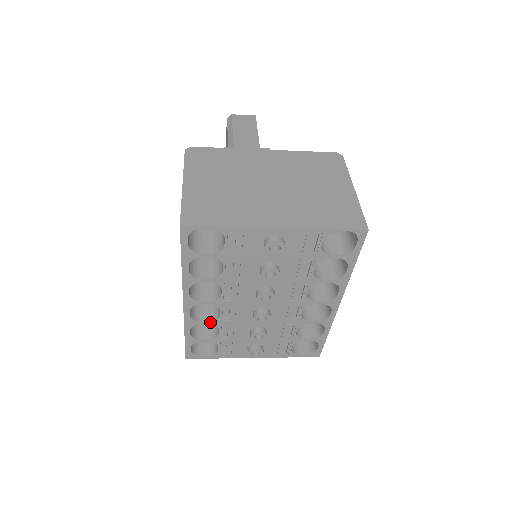
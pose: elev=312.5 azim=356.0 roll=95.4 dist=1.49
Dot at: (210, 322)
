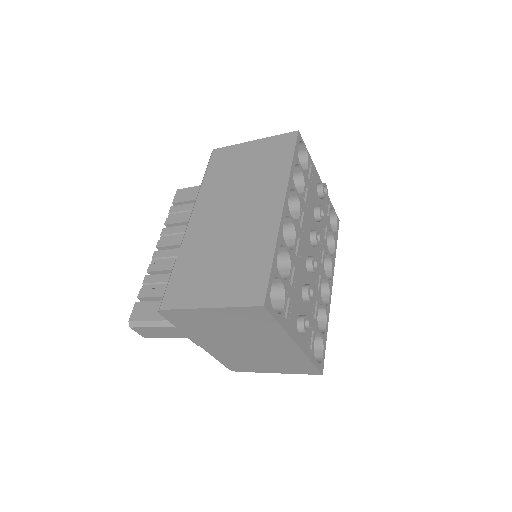
Dot at: (289, 250)
